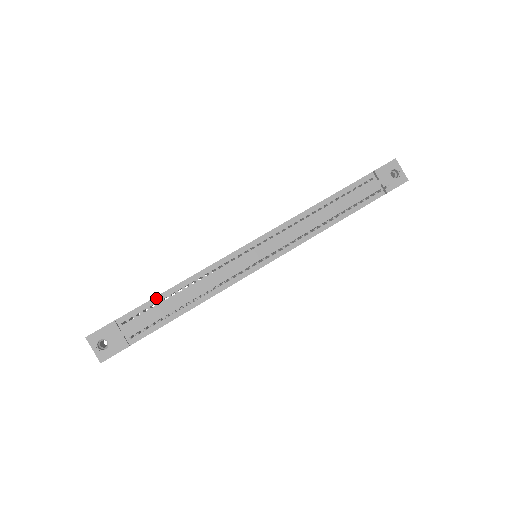
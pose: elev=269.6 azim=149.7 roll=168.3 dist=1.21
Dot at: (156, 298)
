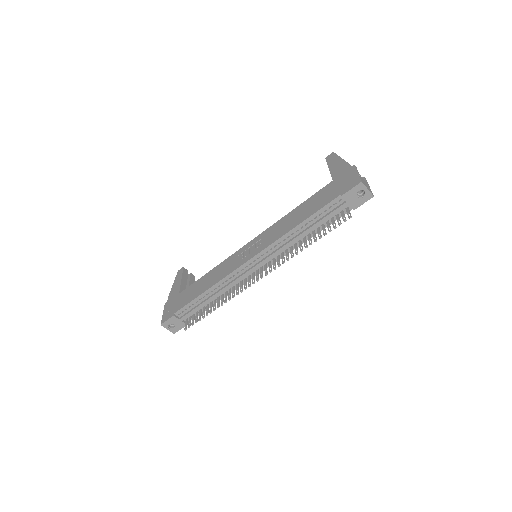
Dot at: (194, 300)
